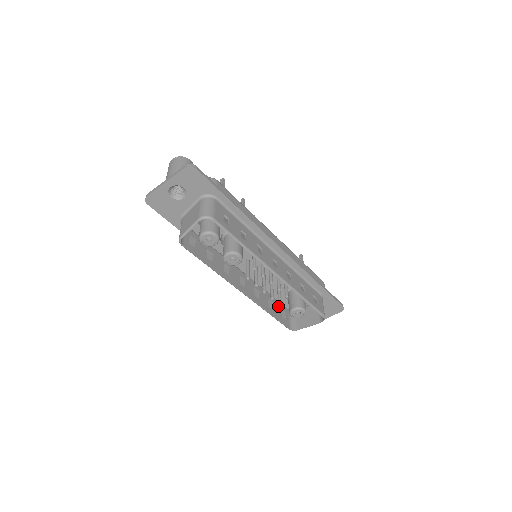
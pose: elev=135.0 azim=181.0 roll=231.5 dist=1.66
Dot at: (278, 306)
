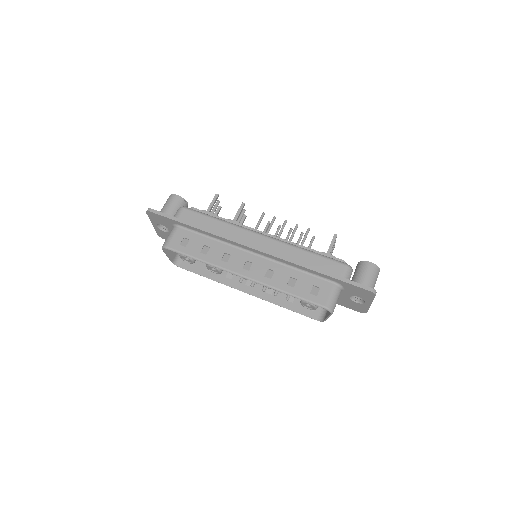
Dot at: occluded
